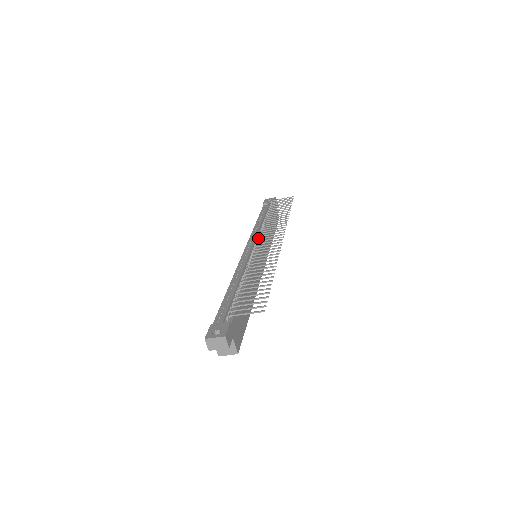
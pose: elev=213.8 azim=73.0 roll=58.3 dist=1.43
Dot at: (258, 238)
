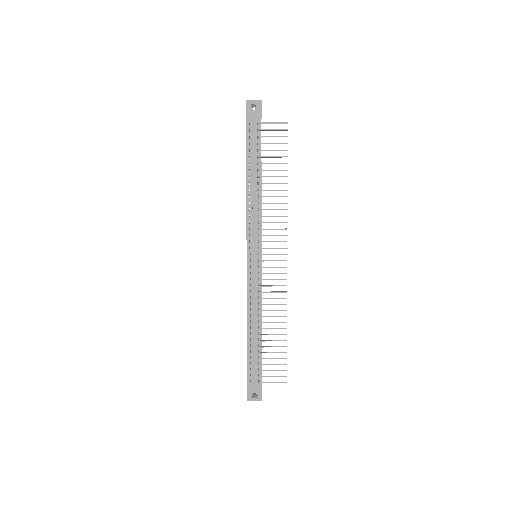
Dot at: (260, 248)
